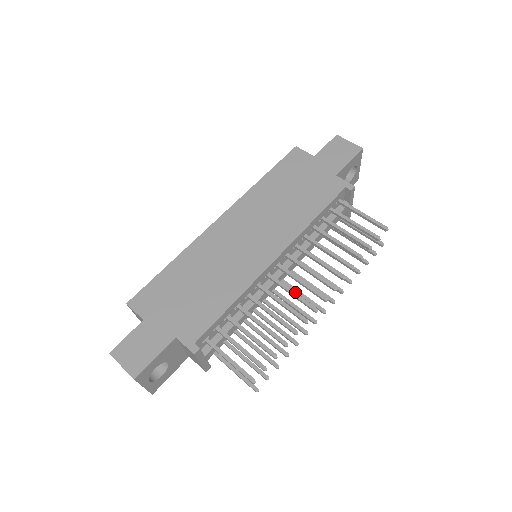
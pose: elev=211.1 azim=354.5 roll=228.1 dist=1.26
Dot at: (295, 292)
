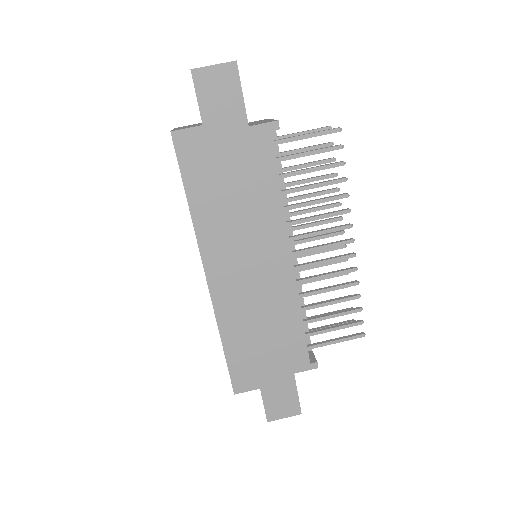
Dot at: (327, 260)
